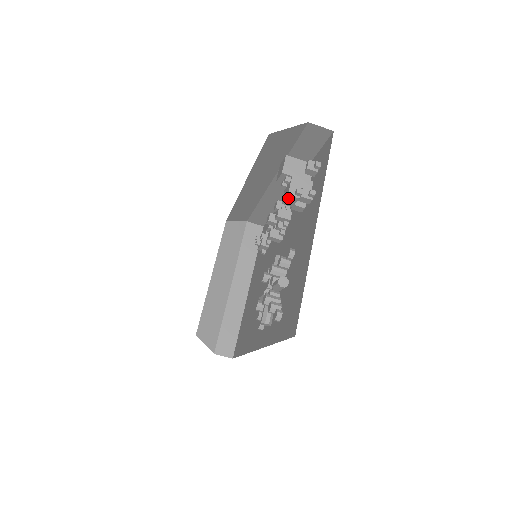
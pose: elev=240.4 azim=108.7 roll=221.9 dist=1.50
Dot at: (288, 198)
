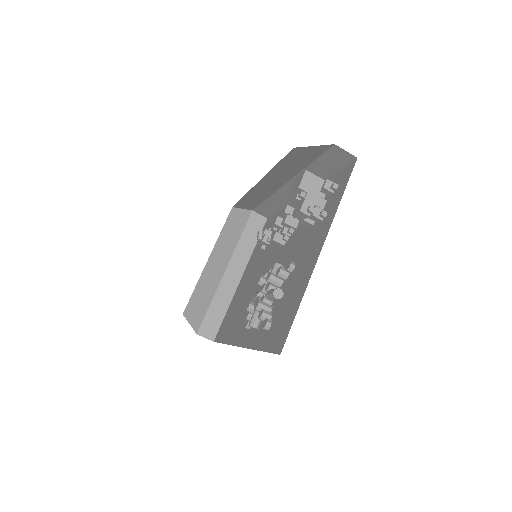
Dot at: (299, 213)
